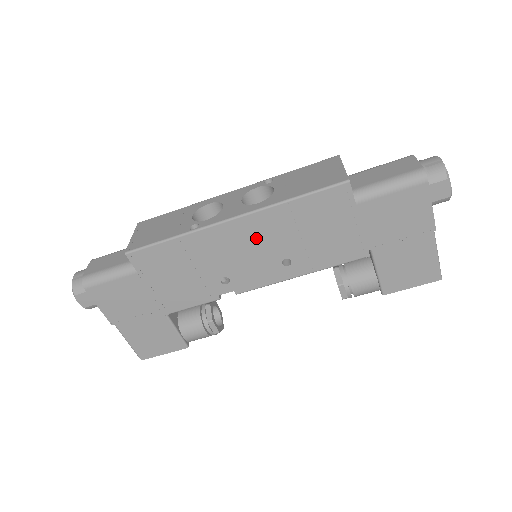
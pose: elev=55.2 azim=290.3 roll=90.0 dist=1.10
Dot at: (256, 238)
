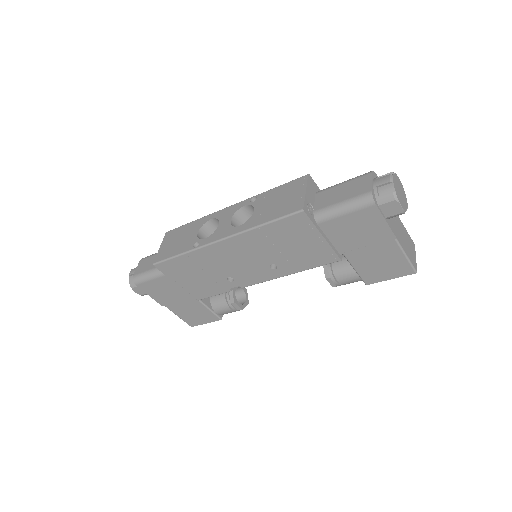
Dot at: (243, 252)
